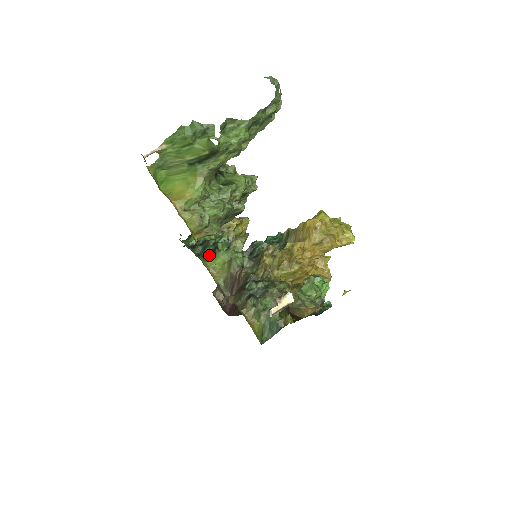
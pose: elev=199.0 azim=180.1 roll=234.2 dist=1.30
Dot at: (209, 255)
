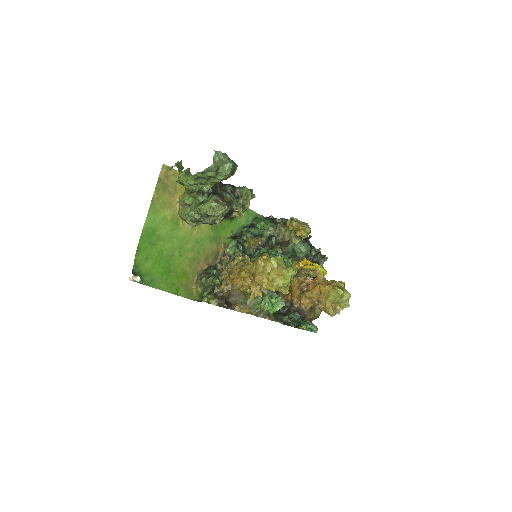
Dot at: (241, 236)
